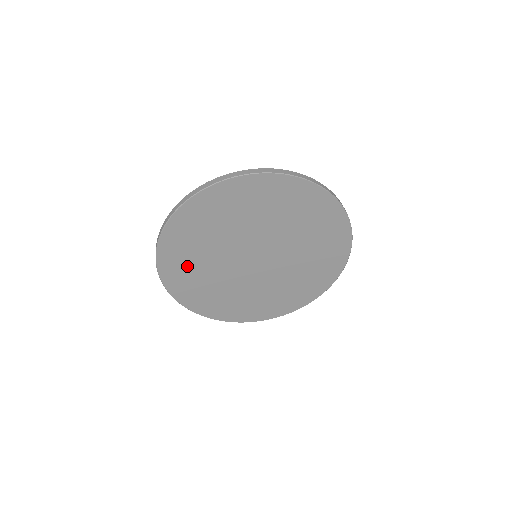
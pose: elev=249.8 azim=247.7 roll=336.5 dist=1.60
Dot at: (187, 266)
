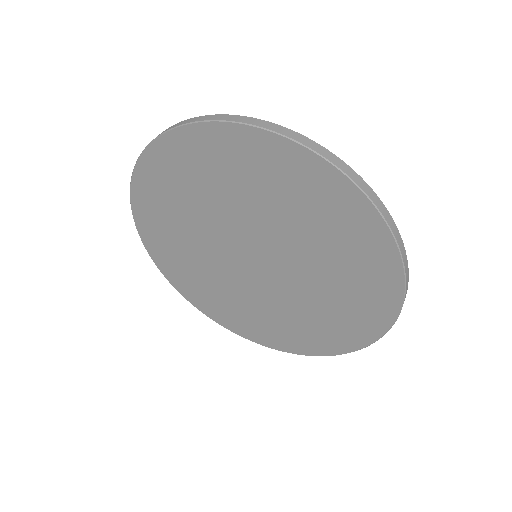
Dot at: (171, 193)
